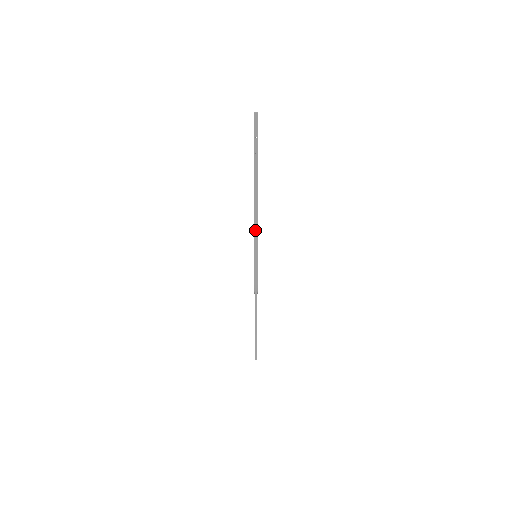
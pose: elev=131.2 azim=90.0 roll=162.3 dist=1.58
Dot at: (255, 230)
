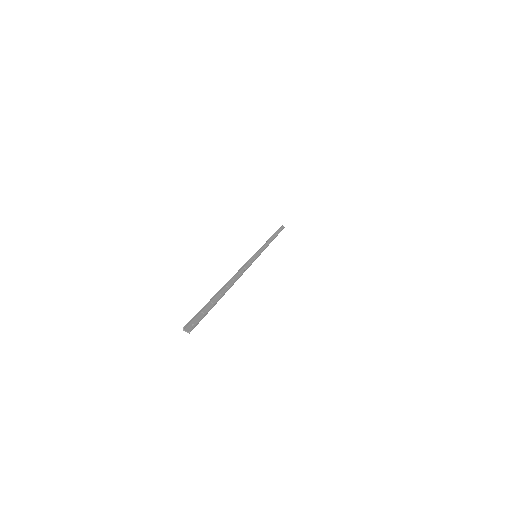
Dot at: (245, 266)
